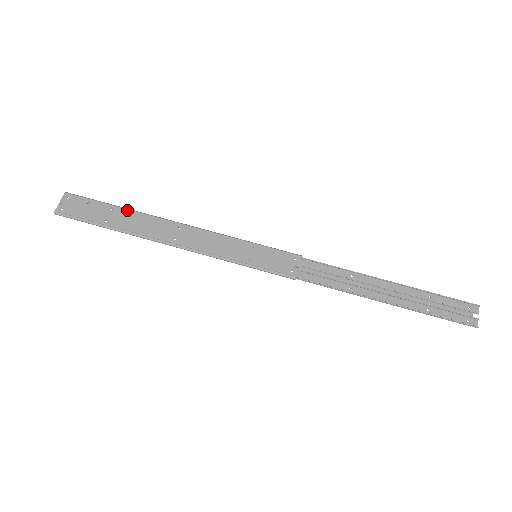
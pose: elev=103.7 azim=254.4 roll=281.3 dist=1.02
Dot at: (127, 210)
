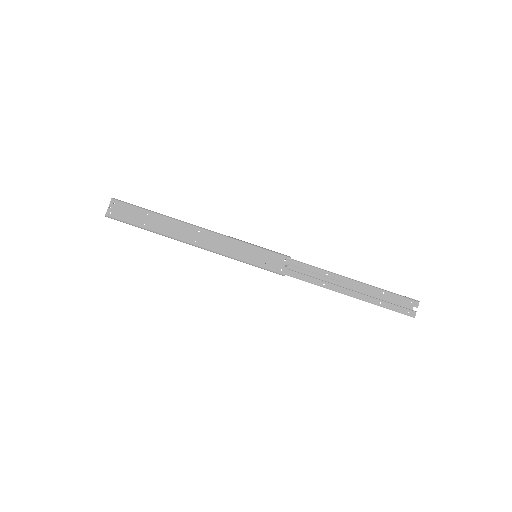
Dot at: (159, 215)
